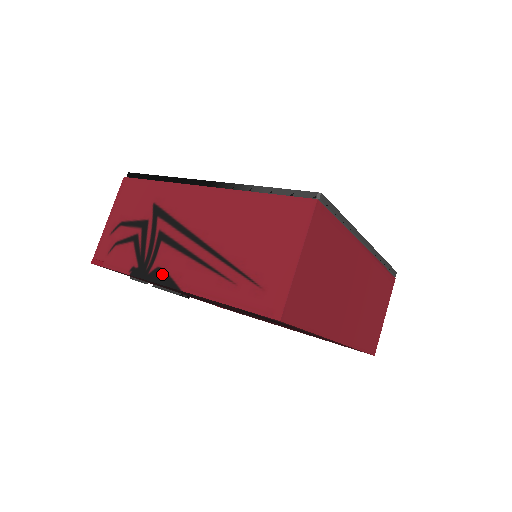
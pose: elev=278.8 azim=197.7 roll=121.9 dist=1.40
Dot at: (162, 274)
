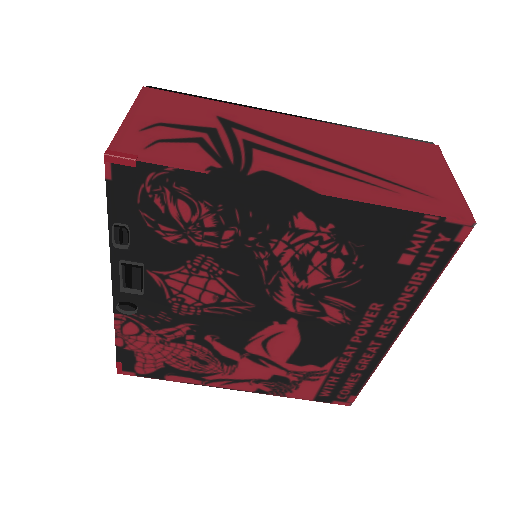
Dot at: (275, 177)
